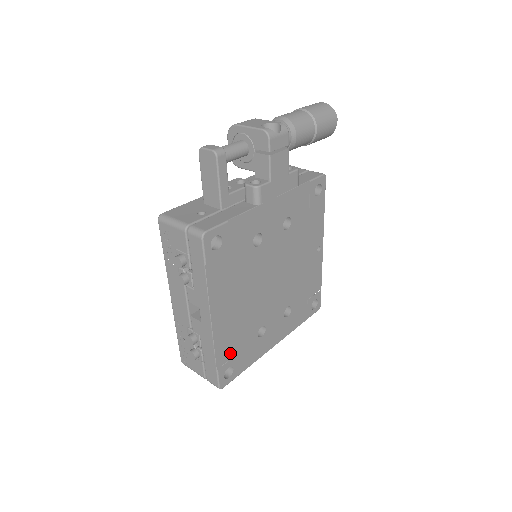
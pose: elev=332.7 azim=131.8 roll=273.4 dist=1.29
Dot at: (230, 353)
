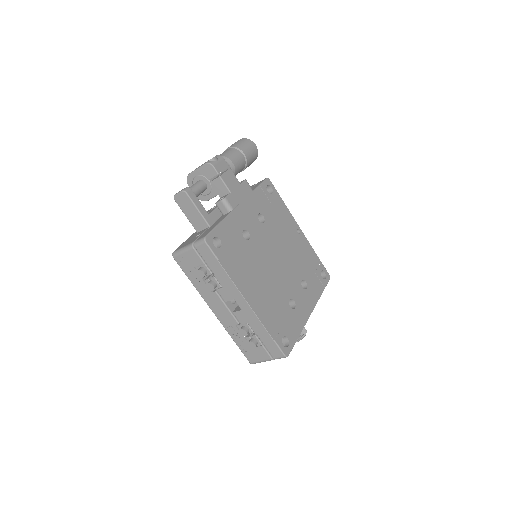
Dot at: (277, 325)
